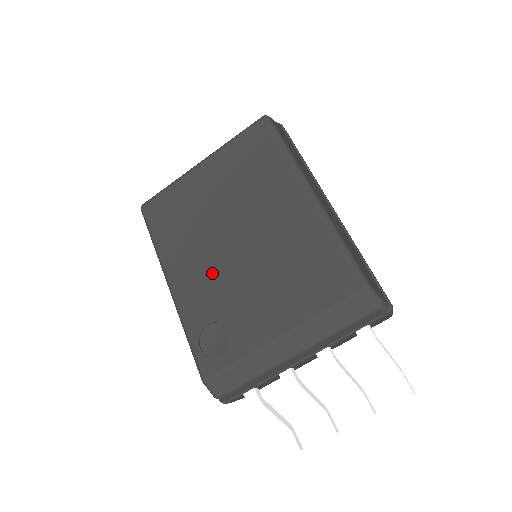
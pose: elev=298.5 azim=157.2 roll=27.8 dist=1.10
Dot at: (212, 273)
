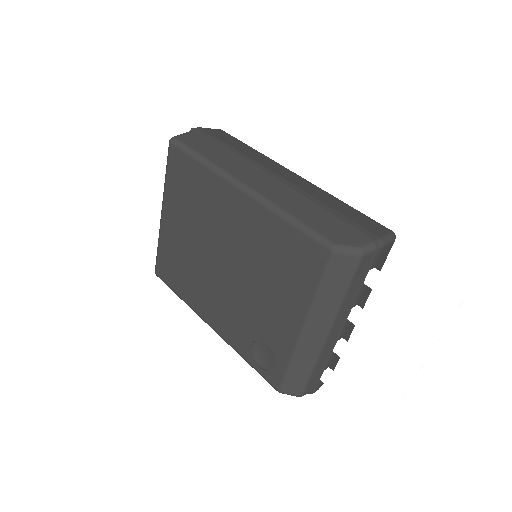
Dot at: (227, 302)
